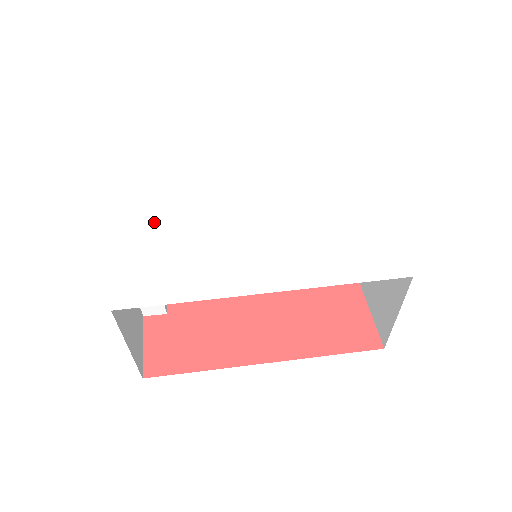
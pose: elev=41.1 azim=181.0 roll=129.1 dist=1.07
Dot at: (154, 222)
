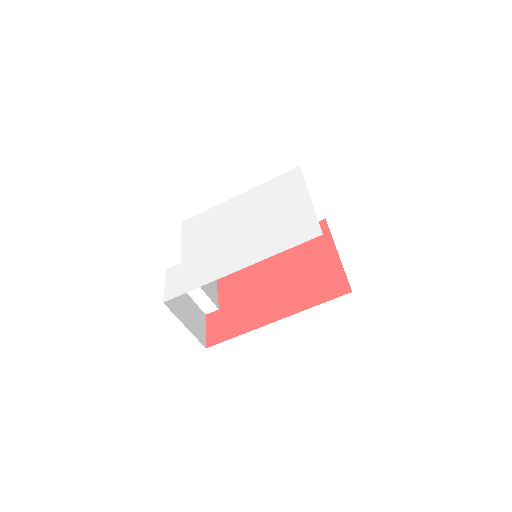
Dot at: (186, 252)
